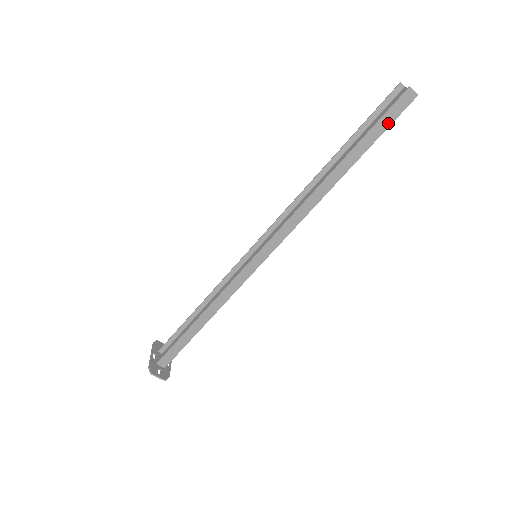
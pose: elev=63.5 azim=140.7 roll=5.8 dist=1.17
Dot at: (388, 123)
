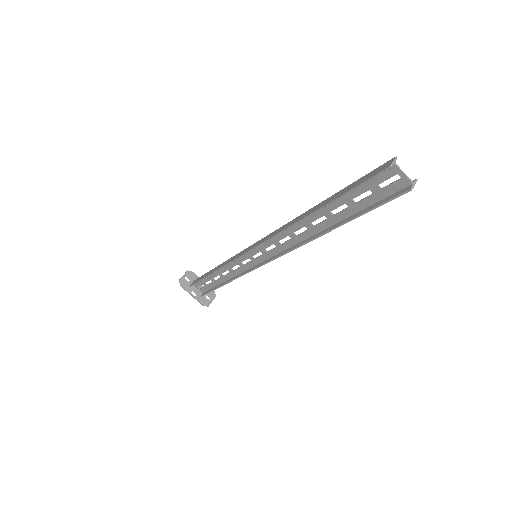
Dot at: (382, 200)
